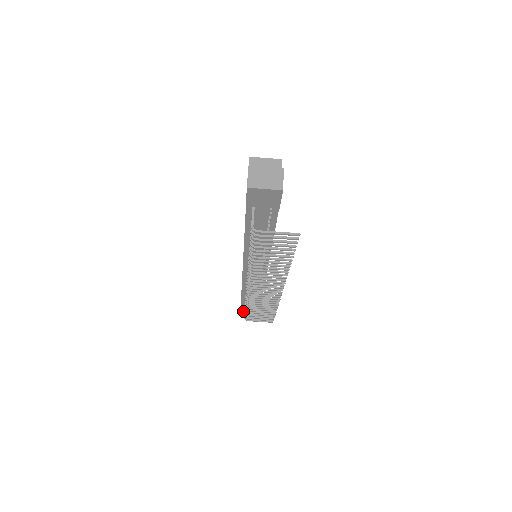
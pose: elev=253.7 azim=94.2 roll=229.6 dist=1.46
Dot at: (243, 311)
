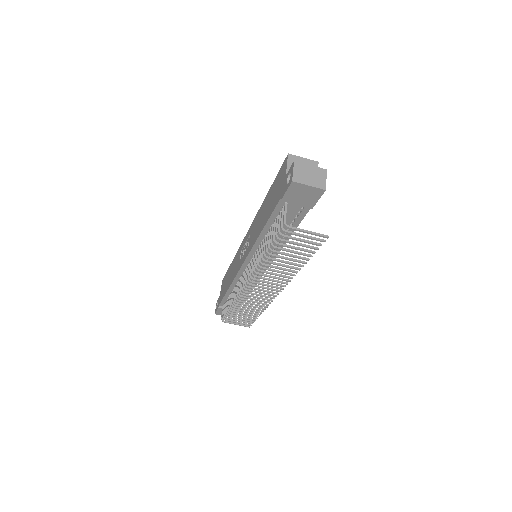
Dot at: (218, 312)
